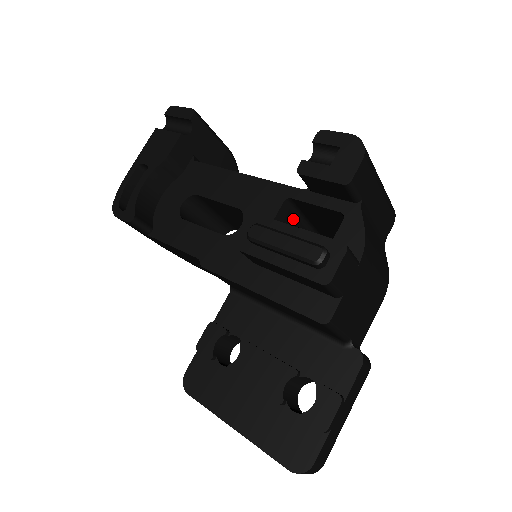
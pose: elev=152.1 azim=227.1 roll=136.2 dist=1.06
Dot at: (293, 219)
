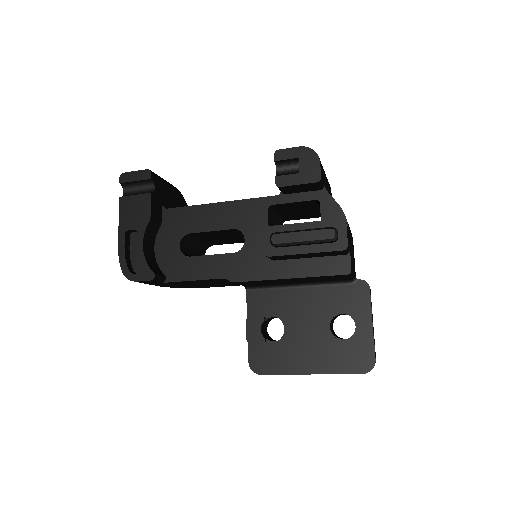
Dot at: (273, 218)
